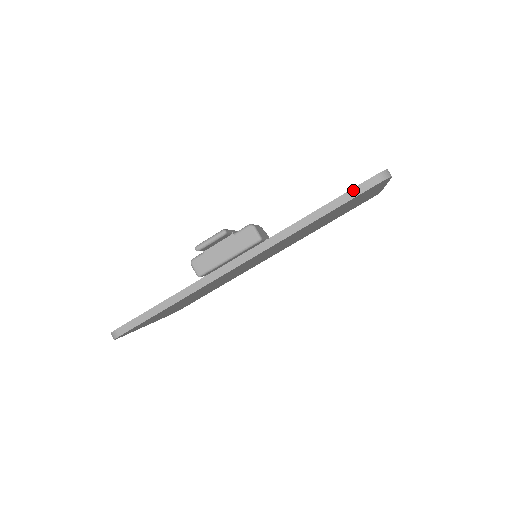
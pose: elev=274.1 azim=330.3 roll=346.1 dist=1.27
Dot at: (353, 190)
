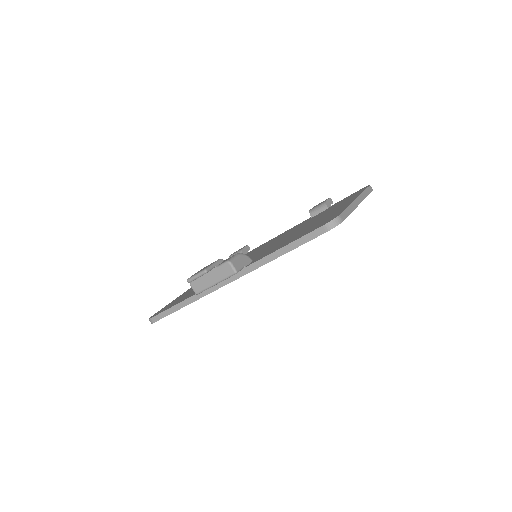
Dot at: (307, 235)
